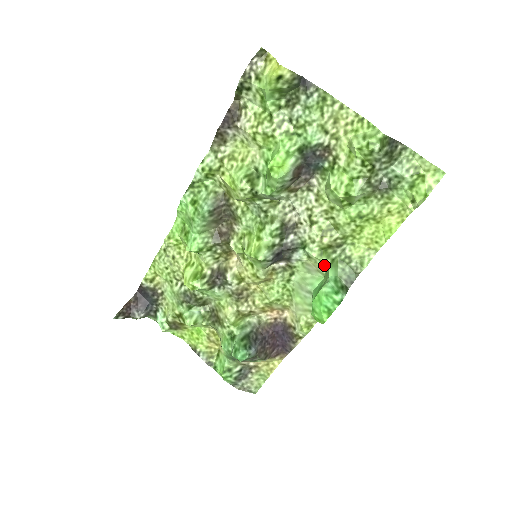
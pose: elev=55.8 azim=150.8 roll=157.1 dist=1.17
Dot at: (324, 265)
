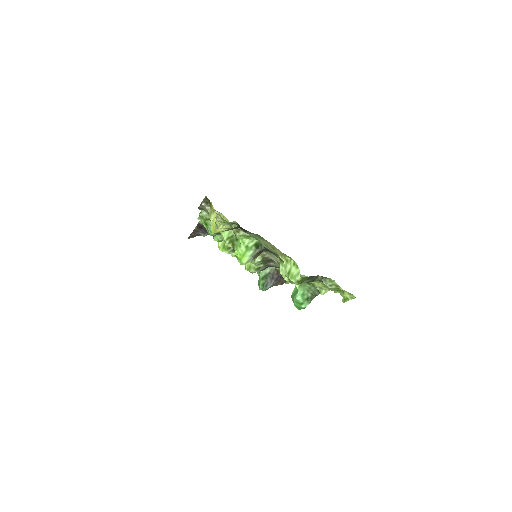
Dot at: (295, 284)
